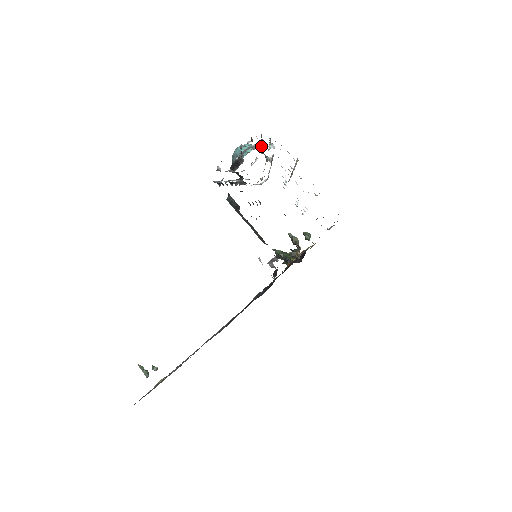
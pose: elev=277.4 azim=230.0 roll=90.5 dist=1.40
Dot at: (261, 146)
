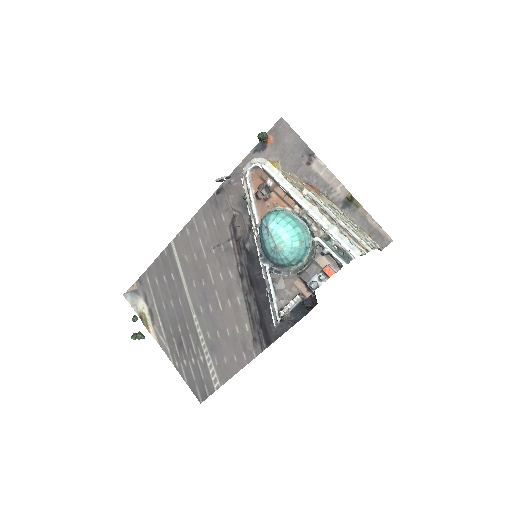
Dot at: (319, 245)
